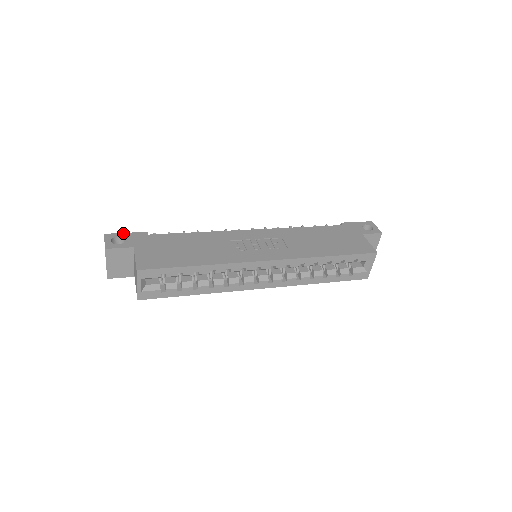
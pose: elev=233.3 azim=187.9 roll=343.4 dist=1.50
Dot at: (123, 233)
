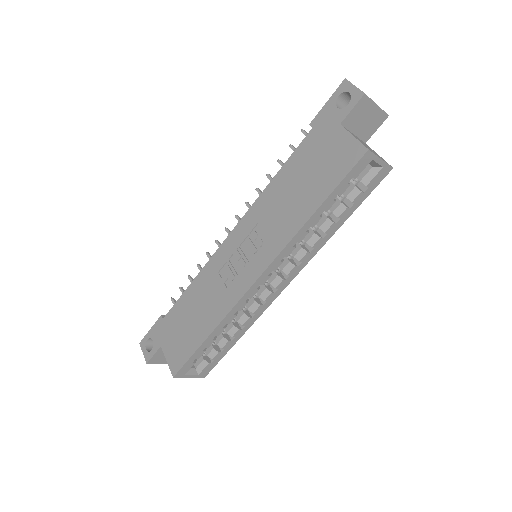
Dot at: (148, 332)
